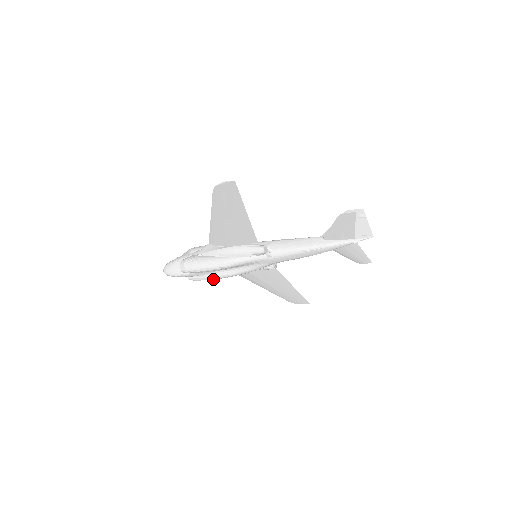
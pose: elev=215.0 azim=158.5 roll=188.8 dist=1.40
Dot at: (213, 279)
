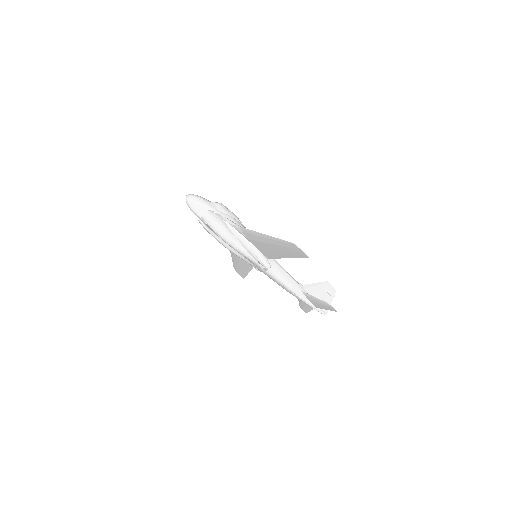
Dot at: (215, 238)
